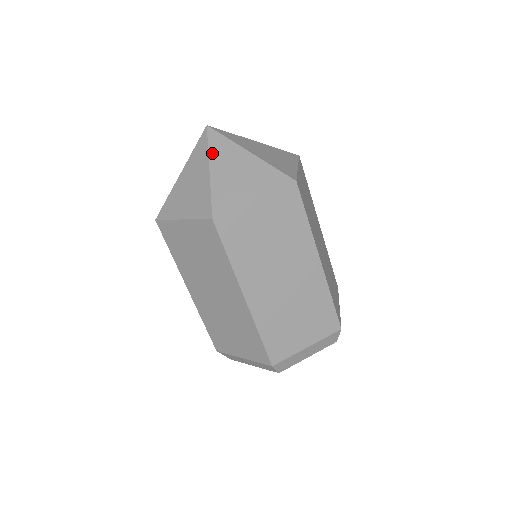
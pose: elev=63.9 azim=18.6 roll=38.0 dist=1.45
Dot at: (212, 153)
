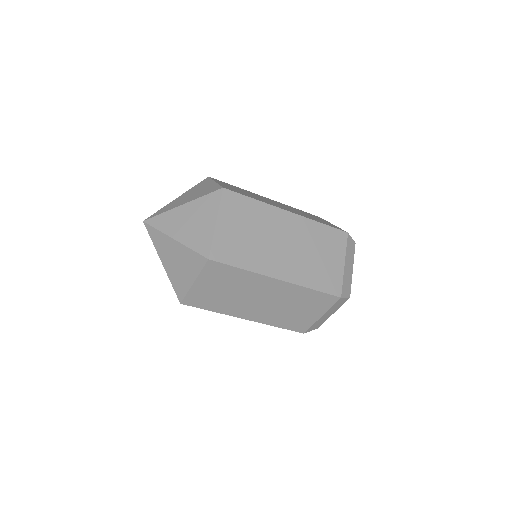
Dot at: (156, 247)
